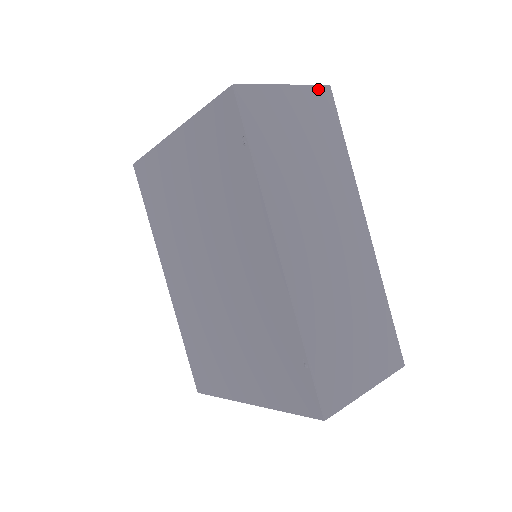
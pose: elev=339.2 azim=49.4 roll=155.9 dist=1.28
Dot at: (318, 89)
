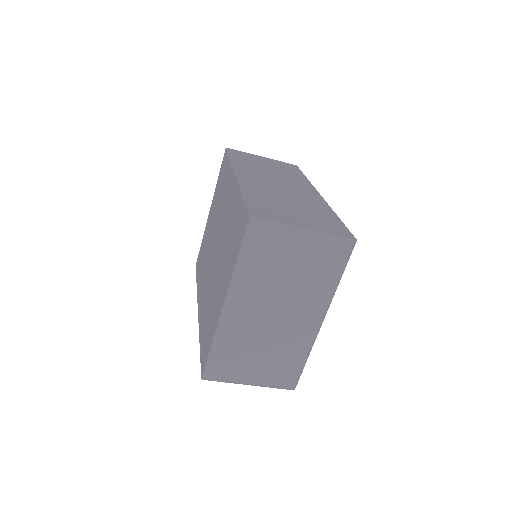
Dot at: (286, 163)
